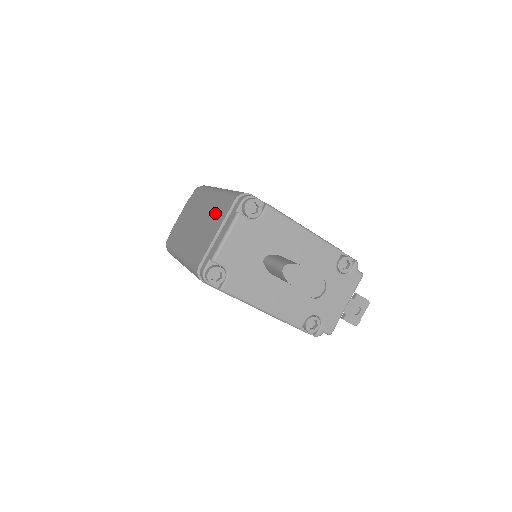
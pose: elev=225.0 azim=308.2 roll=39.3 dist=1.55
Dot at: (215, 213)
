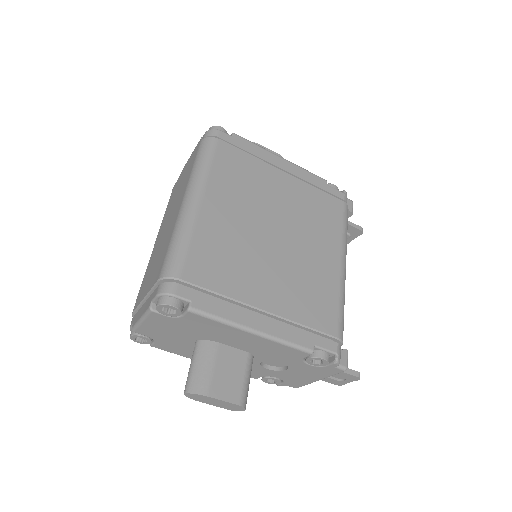
Dot at: (160, 254)
